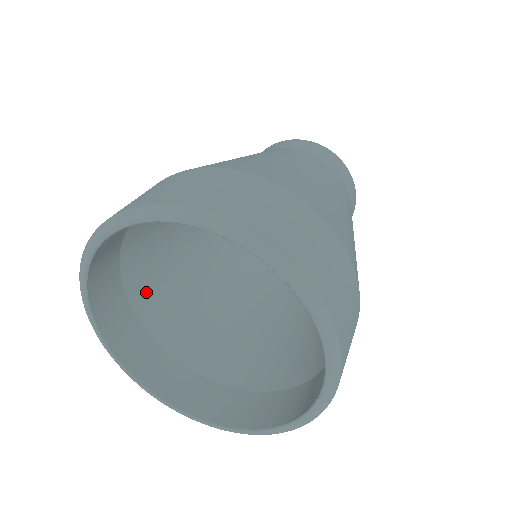
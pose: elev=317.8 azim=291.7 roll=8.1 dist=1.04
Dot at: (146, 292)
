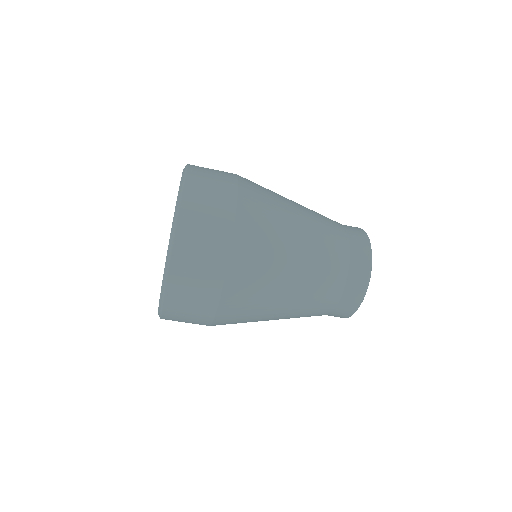
Dot at: occluded
